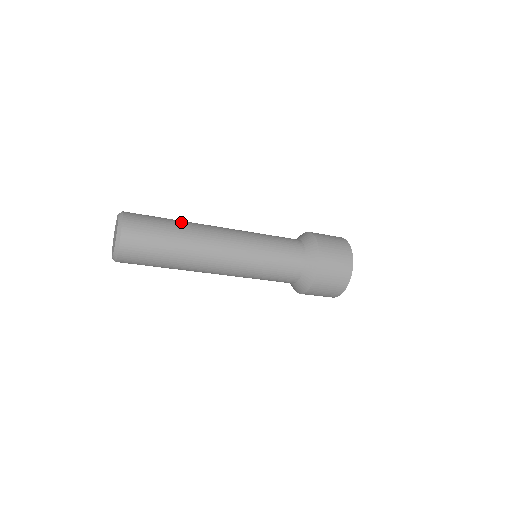
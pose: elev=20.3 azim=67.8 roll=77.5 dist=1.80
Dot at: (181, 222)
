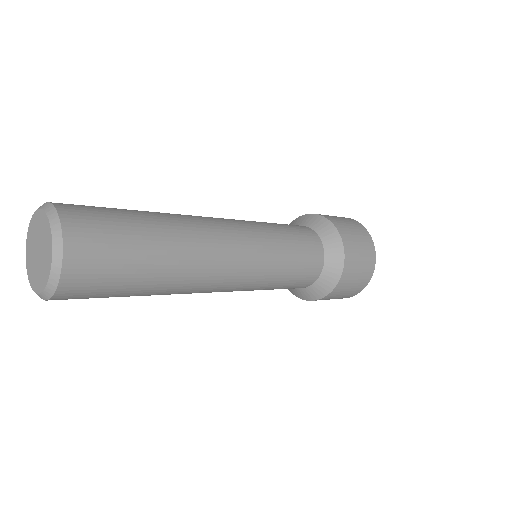
Dot at: (168, 263)
